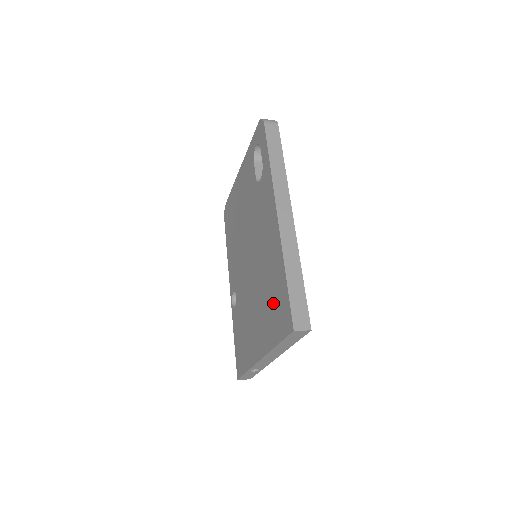
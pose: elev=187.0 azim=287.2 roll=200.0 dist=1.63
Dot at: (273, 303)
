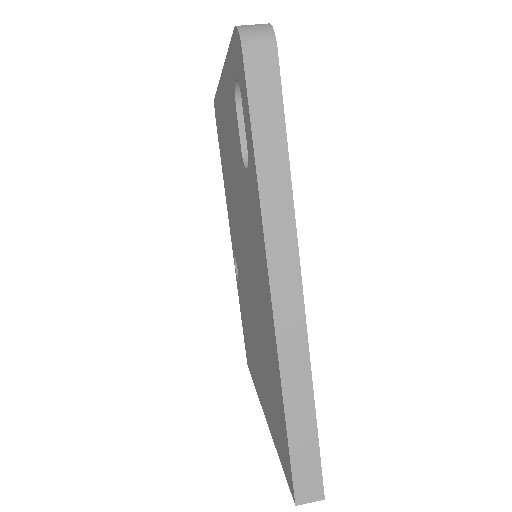
Dot at: (272, 402)
